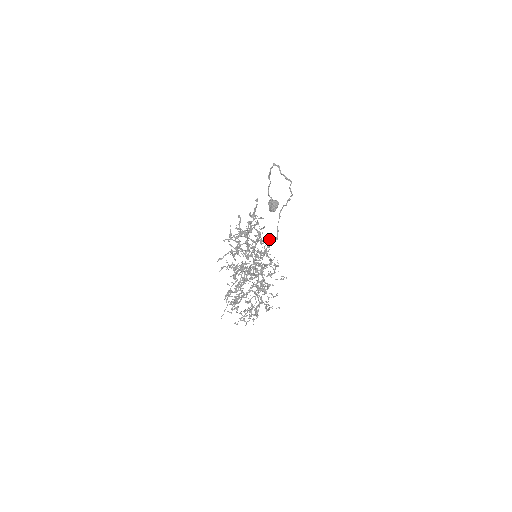
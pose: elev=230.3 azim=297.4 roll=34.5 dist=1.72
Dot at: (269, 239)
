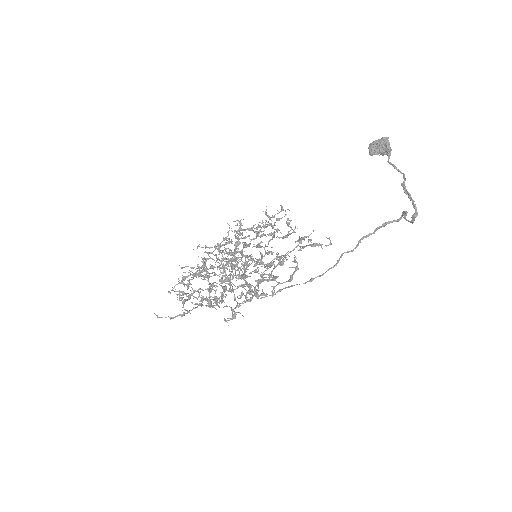
Dot at: occluded
